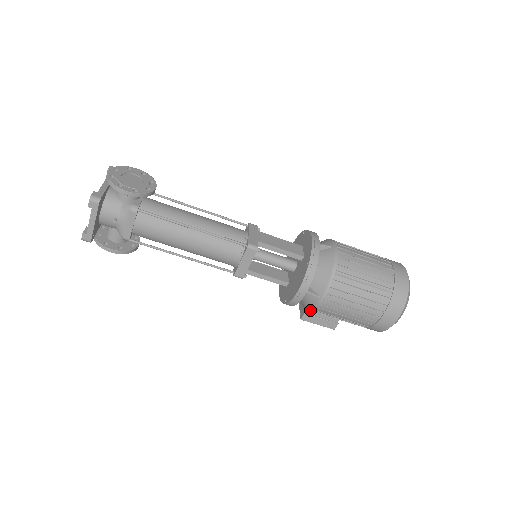
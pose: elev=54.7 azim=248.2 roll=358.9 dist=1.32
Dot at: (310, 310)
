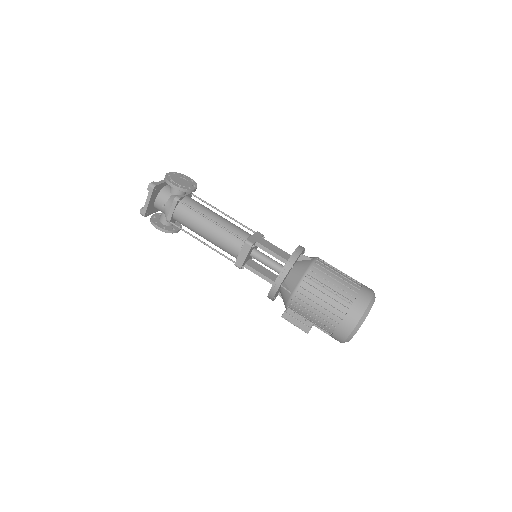
Dot at: (286, 306)
